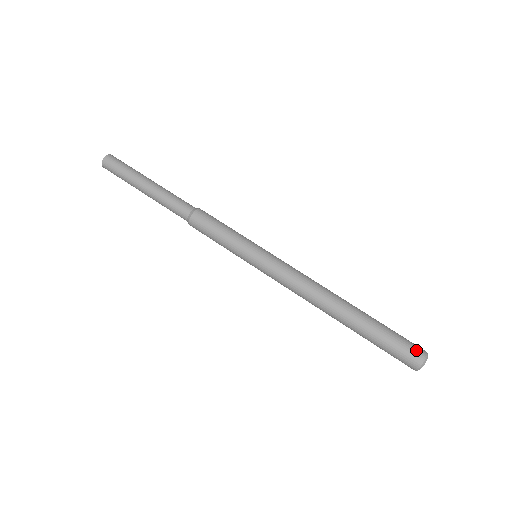
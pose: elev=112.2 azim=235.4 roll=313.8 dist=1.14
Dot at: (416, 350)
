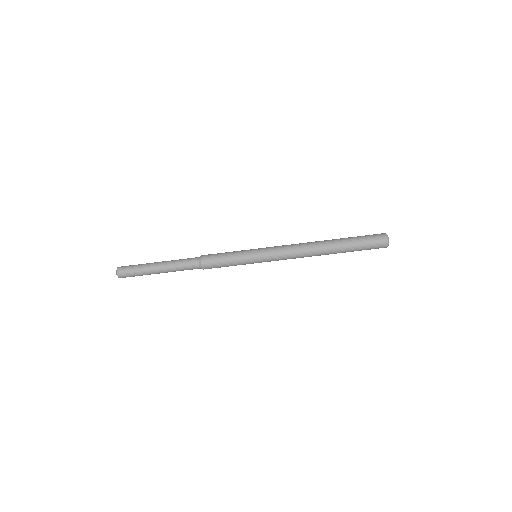
Dot at: (380, 239)
